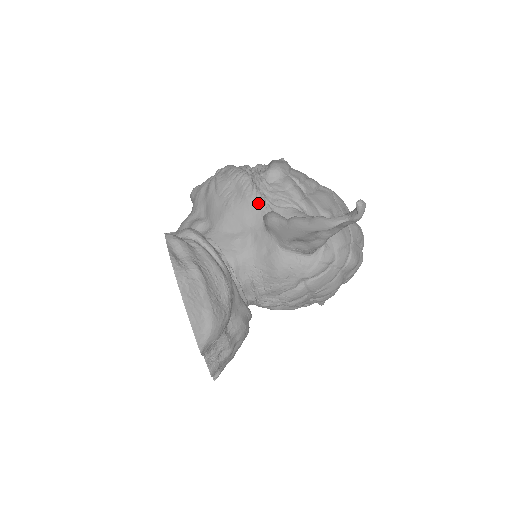
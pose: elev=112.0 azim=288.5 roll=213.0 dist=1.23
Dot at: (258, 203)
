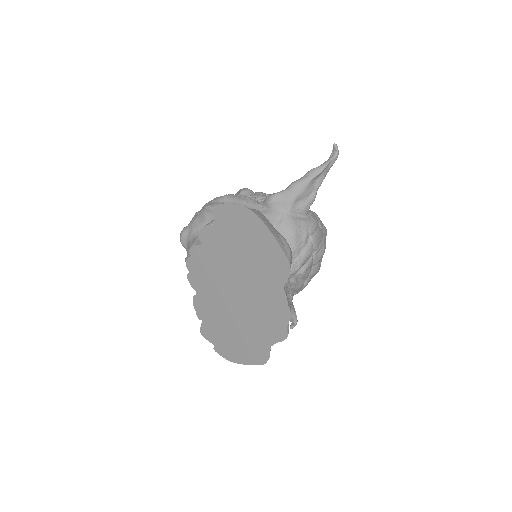
Dot at: (252, 201)
